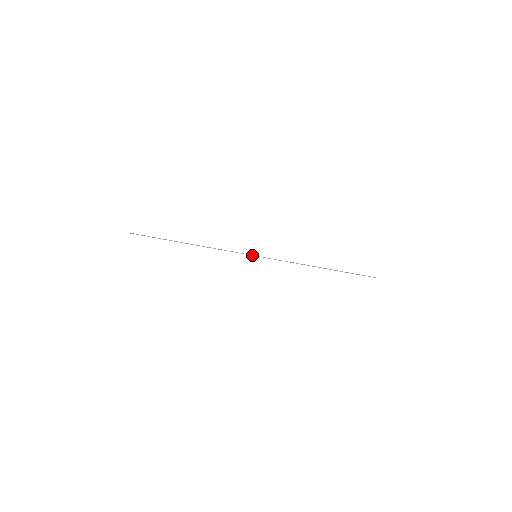
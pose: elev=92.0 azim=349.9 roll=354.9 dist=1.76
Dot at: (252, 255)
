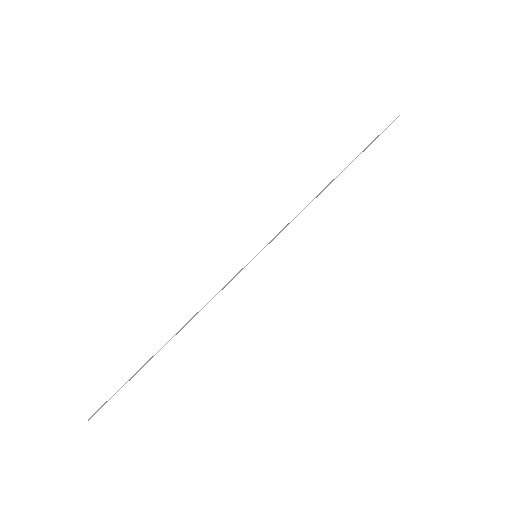
Dot at: occluded
